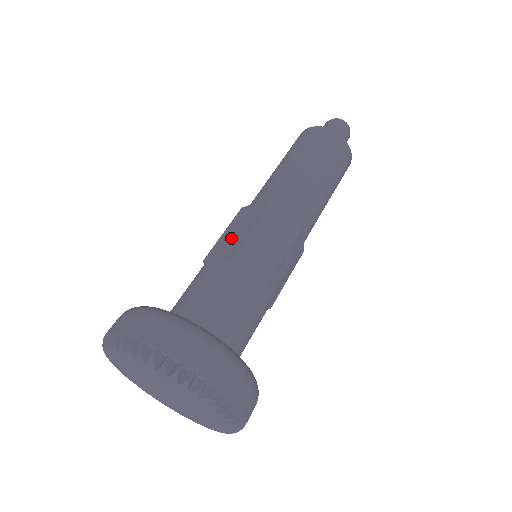
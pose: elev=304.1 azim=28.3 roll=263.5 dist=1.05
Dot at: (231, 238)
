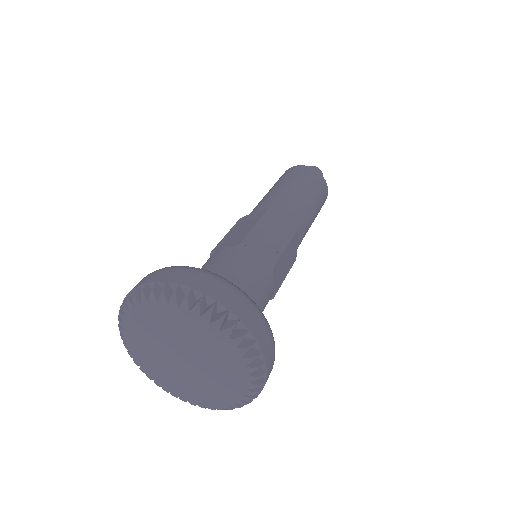
Dot at: occluded
